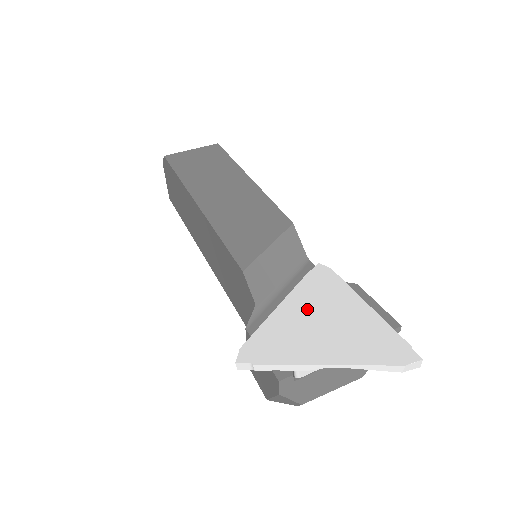
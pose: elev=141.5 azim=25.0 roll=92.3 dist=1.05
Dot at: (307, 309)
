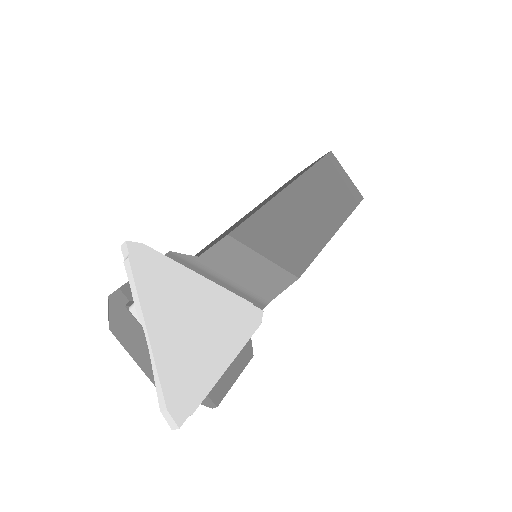
Dot at: (206, 304)
